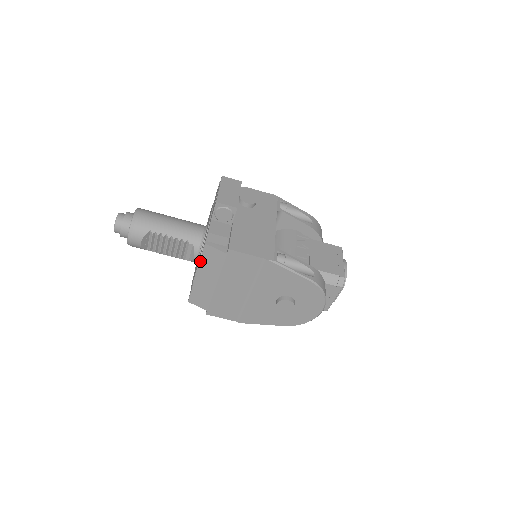
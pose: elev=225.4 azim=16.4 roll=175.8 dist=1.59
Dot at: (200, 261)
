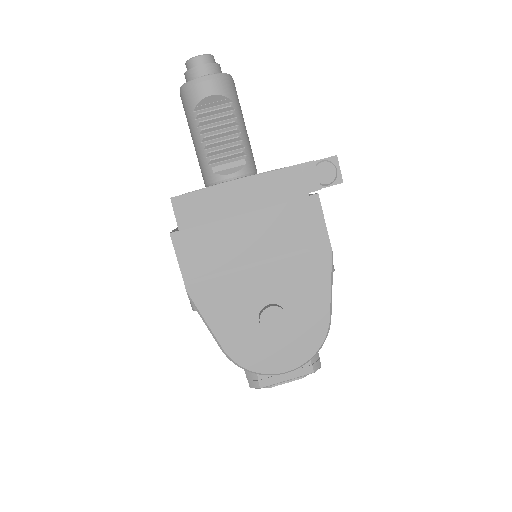
Dot at: (265, 173)
